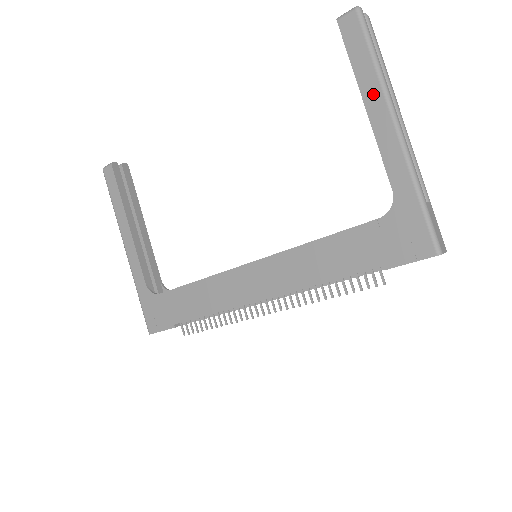
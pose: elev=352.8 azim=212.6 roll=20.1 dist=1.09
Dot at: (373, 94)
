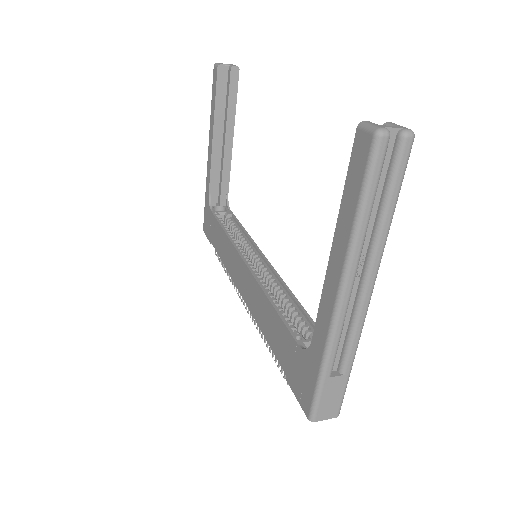
Dot at: (340, 246)
